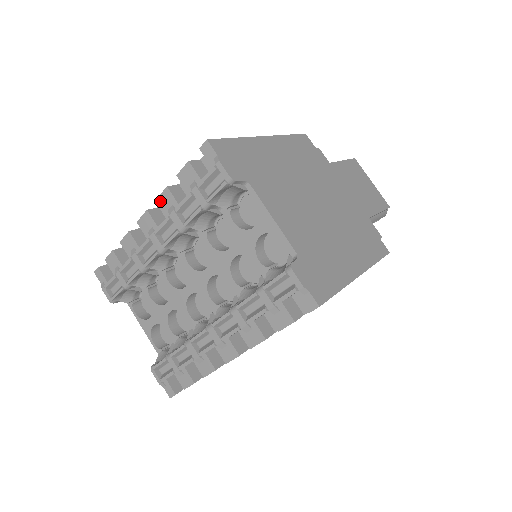
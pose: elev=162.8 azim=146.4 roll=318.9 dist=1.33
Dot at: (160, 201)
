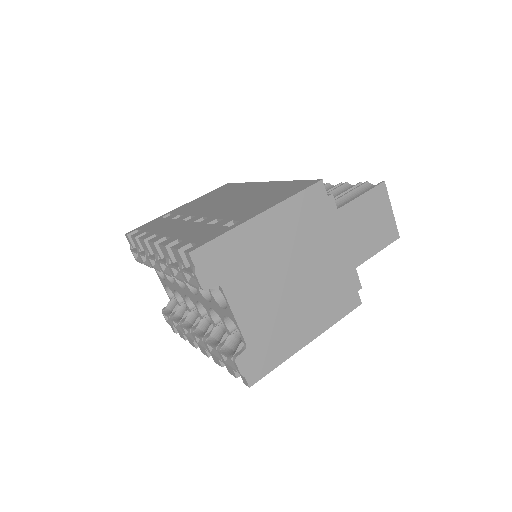
Dot at: (161, 248)
